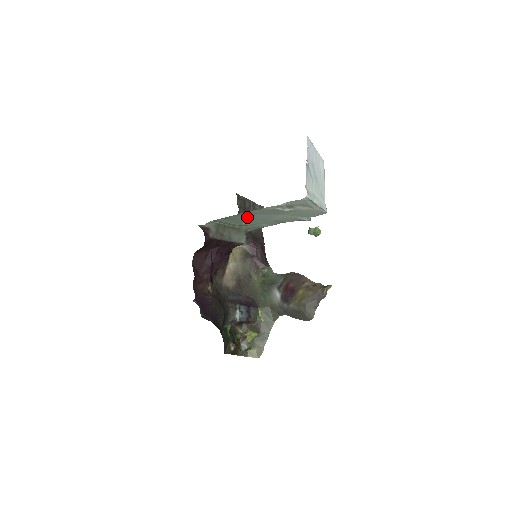
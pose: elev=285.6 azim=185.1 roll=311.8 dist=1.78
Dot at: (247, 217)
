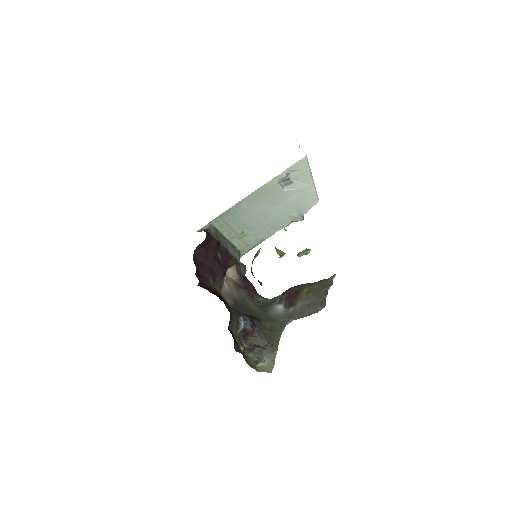
Dot at: (246, 212)
